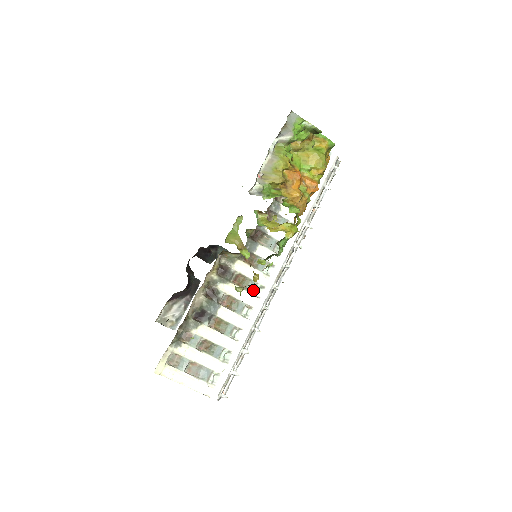
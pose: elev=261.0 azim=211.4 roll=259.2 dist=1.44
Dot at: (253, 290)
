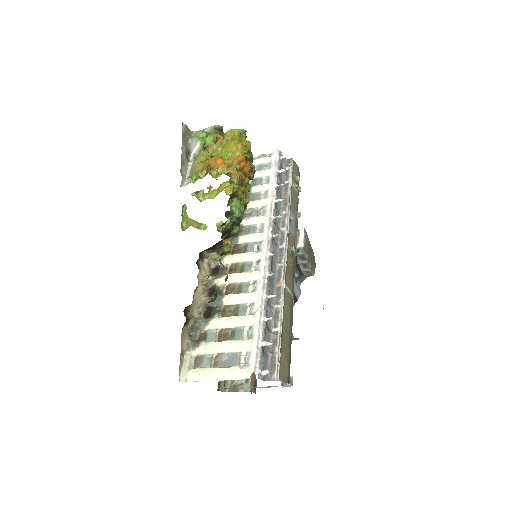
Dot at: (250, 268)
